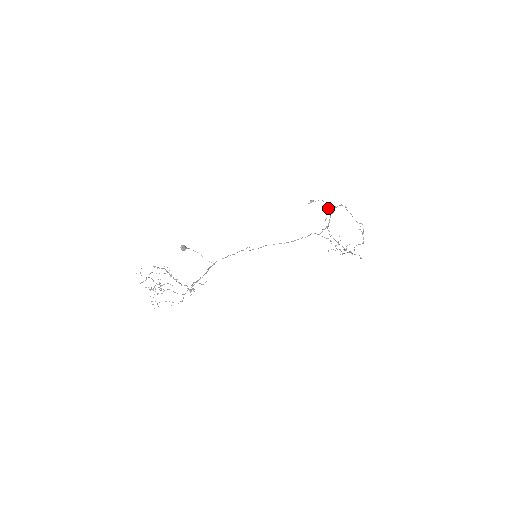
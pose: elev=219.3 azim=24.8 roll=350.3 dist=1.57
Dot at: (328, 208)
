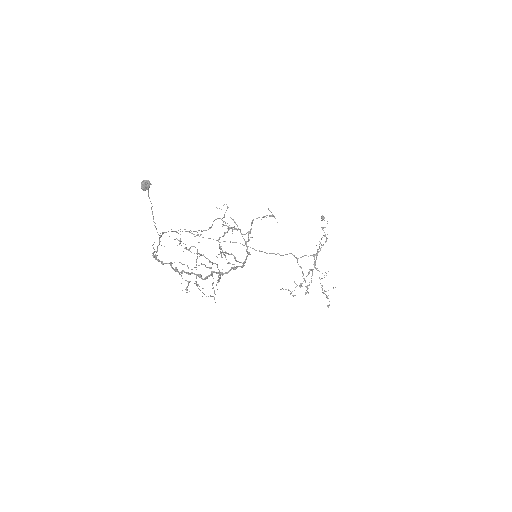
Dot at: occluded
